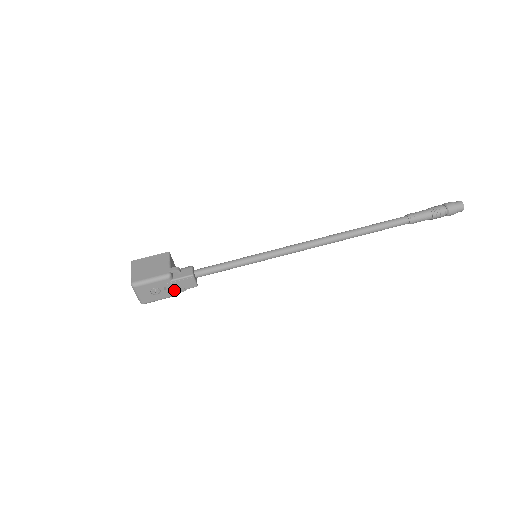
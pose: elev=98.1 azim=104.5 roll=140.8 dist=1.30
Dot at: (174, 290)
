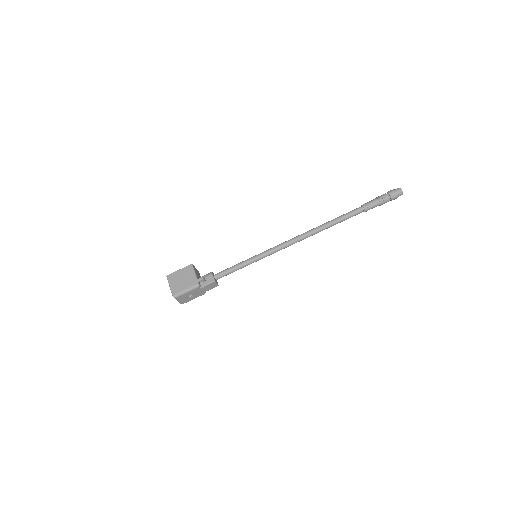
Dot at: (203, 292)
